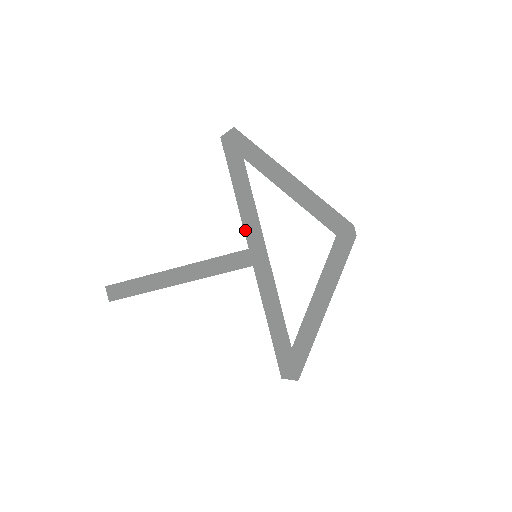
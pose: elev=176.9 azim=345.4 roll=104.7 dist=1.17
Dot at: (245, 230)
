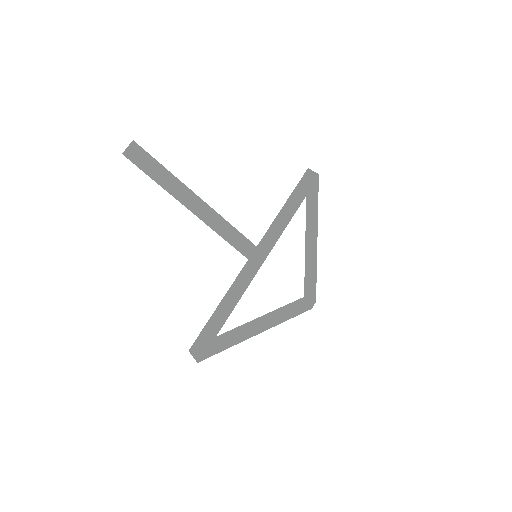
Dot at: (266, 234)
